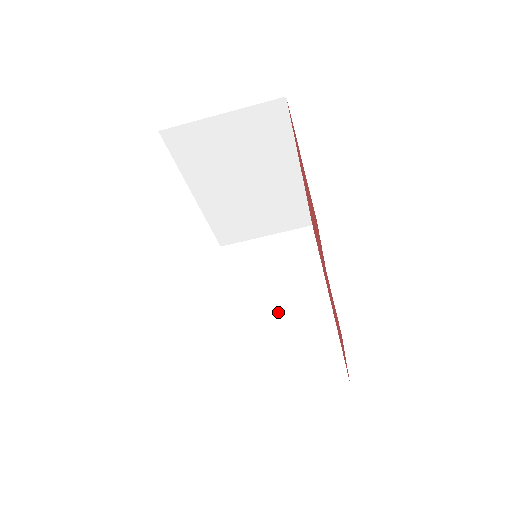
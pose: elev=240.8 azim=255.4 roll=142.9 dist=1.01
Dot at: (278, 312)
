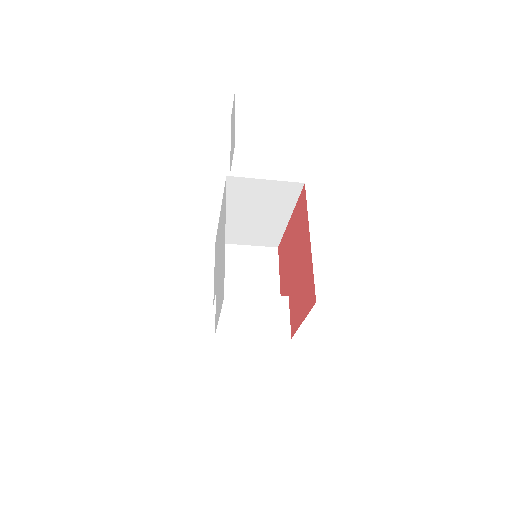
Dot at: (254, 219)
